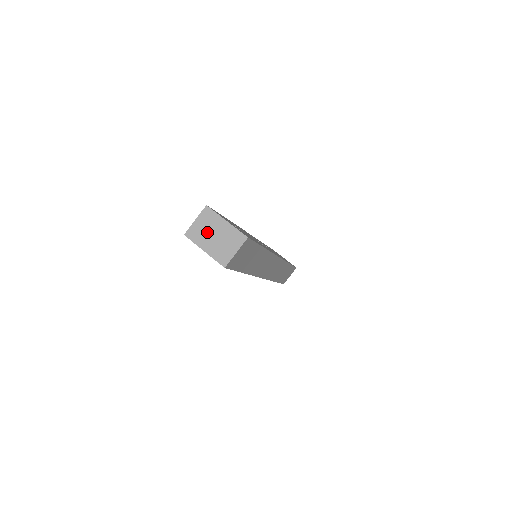
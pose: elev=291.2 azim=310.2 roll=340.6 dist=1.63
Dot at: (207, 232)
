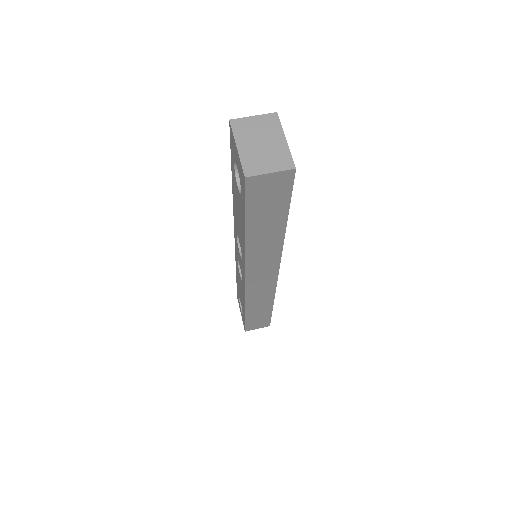
Dot at: (256, 134)
